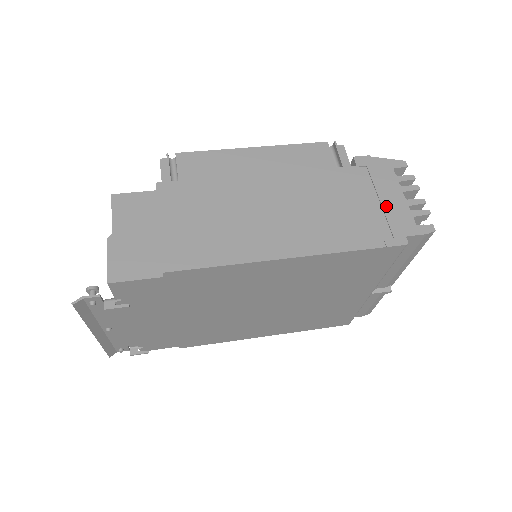
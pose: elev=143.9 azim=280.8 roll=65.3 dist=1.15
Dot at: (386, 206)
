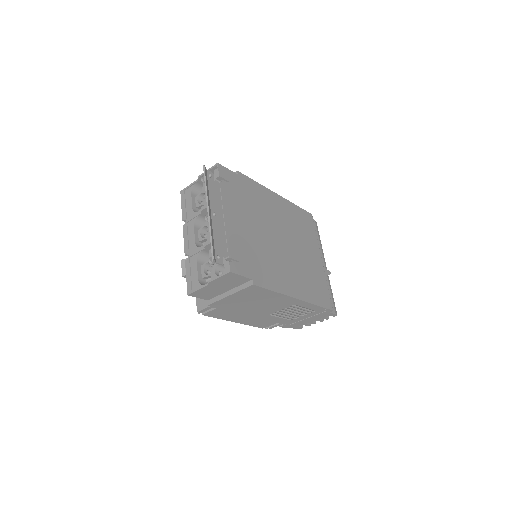
Dot at: occluded
